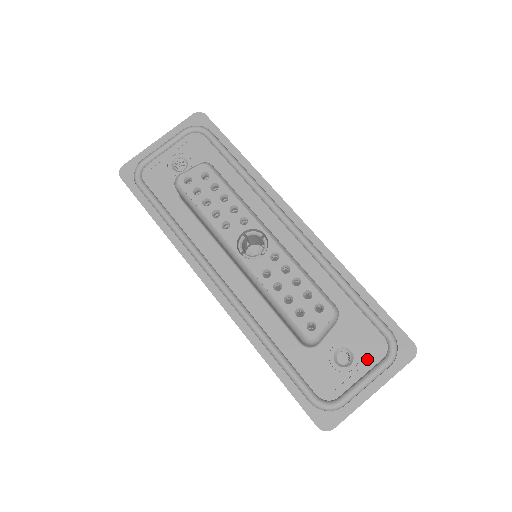
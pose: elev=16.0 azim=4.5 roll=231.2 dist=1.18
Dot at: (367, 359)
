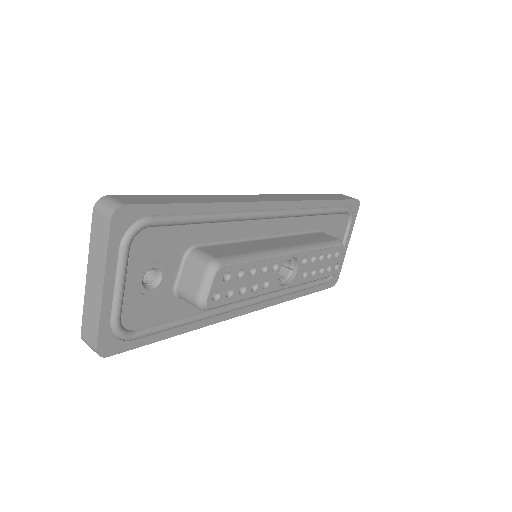
Dot at: (342, 234)
